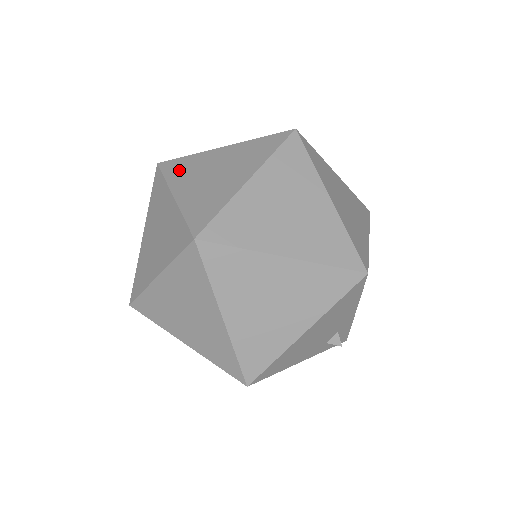
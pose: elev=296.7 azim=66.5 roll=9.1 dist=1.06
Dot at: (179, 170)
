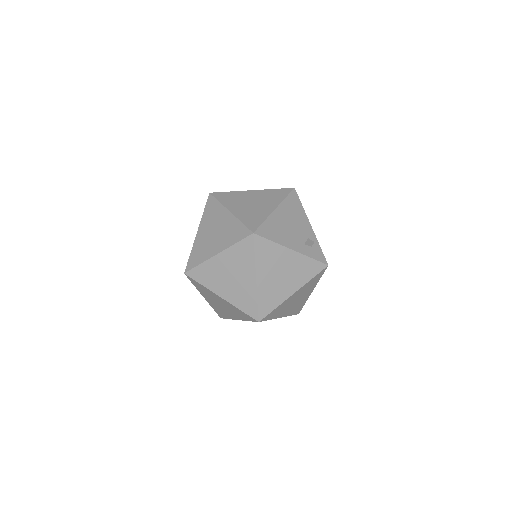
Dot at: occluded
